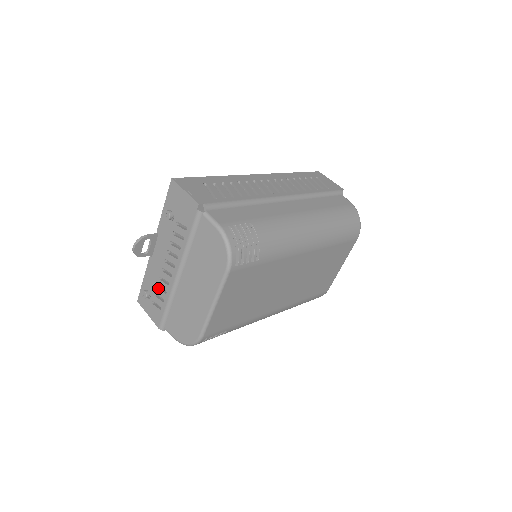
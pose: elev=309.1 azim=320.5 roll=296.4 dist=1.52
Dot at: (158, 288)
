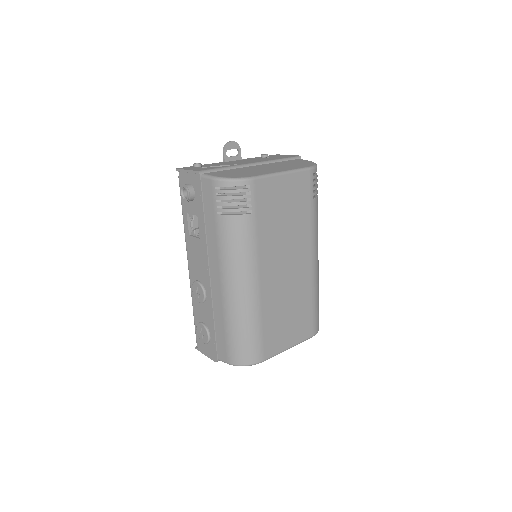
Dot at: (219, 165)
